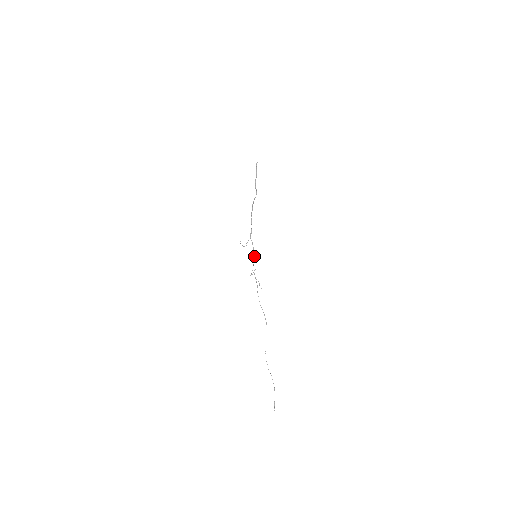
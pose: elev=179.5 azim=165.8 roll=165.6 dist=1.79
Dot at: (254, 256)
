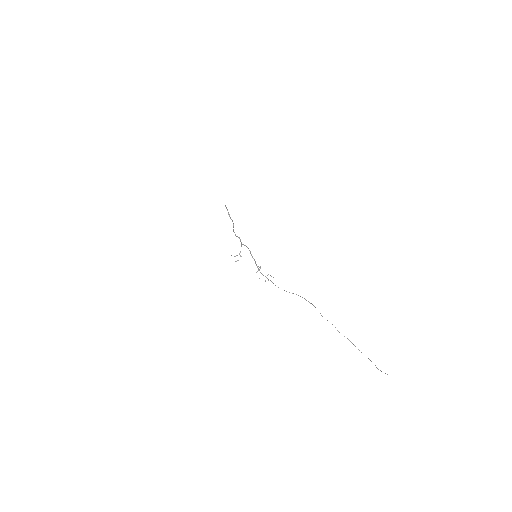
Dot at: occluded
